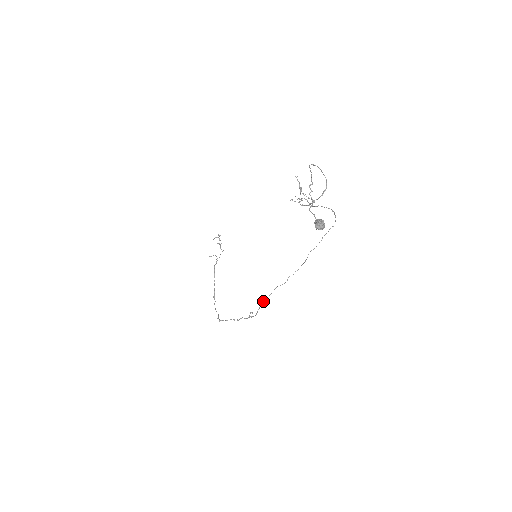
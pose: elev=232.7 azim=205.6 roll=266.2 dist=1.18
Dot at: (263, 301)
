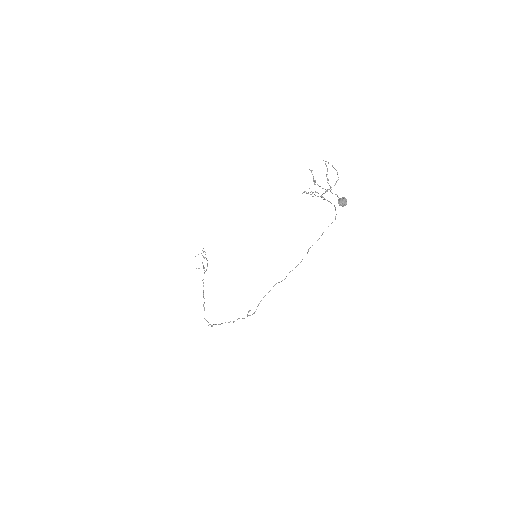
Dot at: occluded
